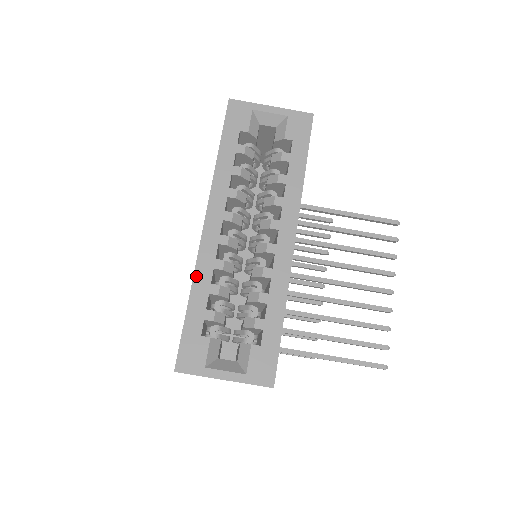
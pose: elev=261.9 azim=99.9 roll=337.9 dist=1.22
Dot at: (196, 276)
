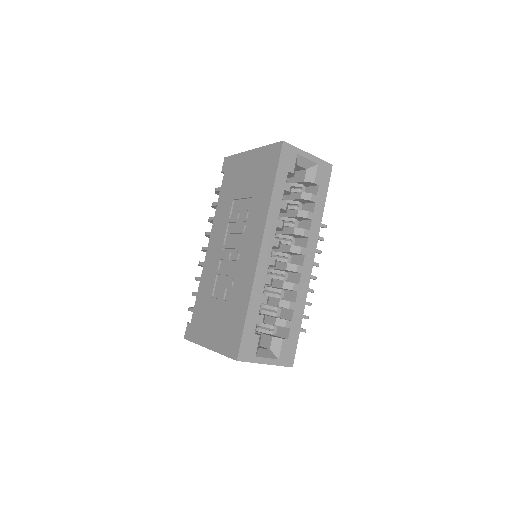
Dot at: (254, 289)
